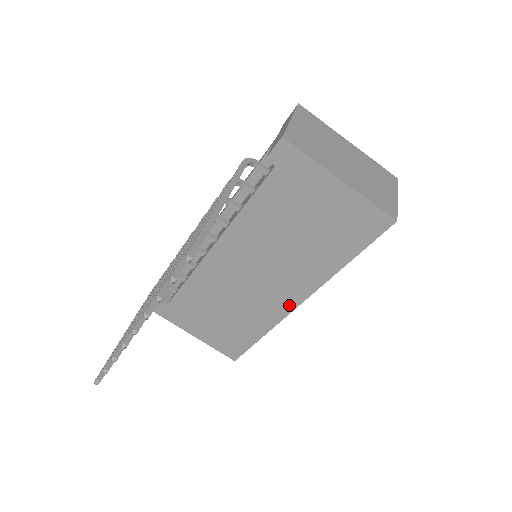
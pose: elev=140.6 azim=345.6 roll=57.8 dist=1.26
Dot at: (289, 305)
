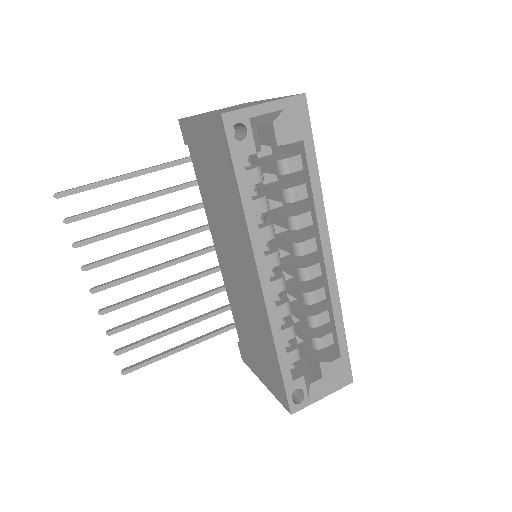
Dot at: (259, 290)
